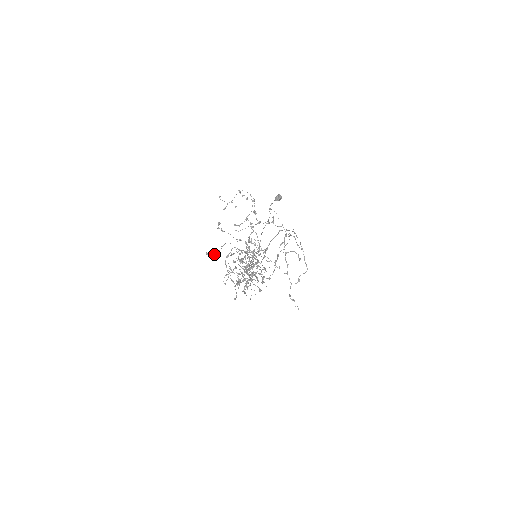
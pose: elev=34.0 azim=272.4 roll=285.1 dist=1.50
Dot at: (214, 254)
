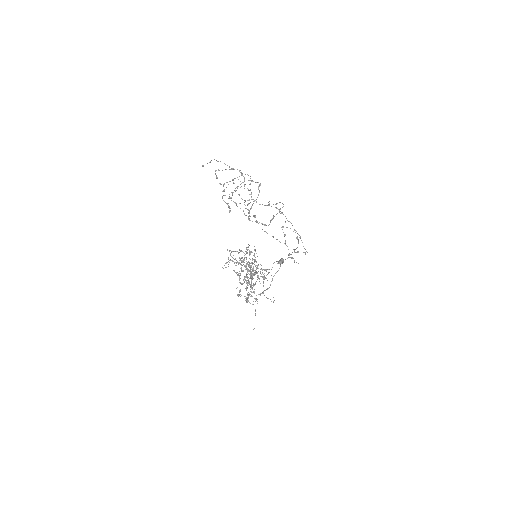
Dot at: occluded
